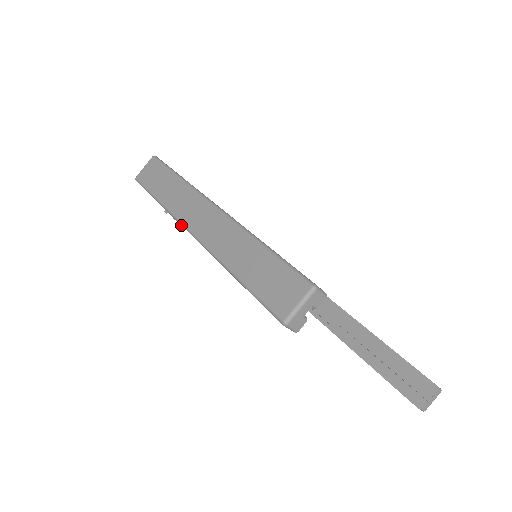
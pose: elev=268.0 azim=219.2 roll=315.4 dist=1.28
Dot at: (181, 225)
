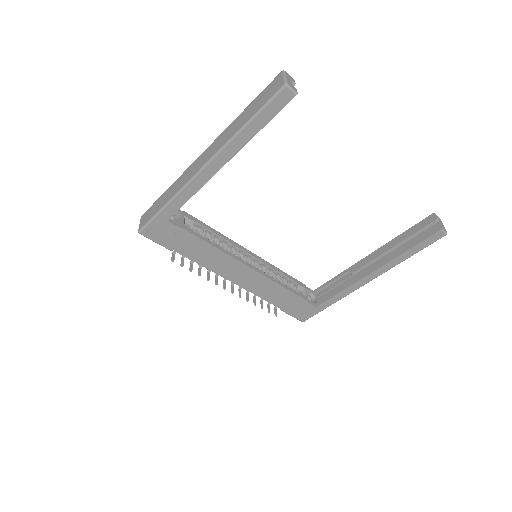
Dot at: (192, 180)
